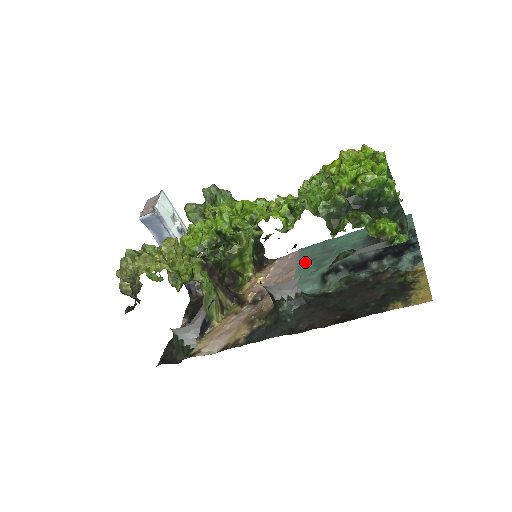
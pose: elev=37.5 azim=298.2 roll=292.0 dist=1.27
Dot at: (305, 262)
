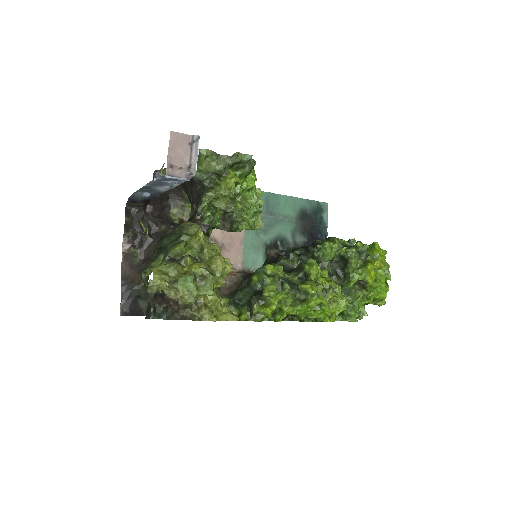
Dot at: occluded
